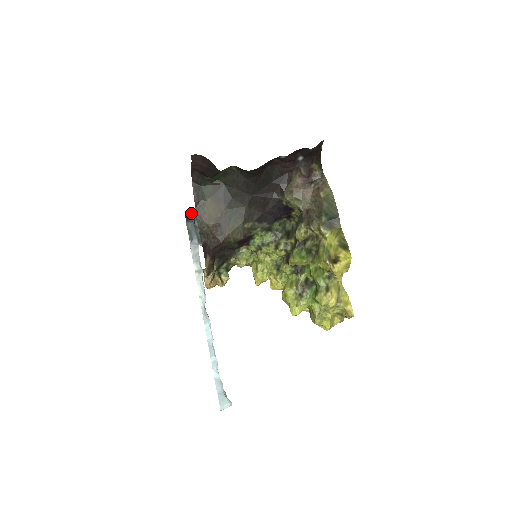
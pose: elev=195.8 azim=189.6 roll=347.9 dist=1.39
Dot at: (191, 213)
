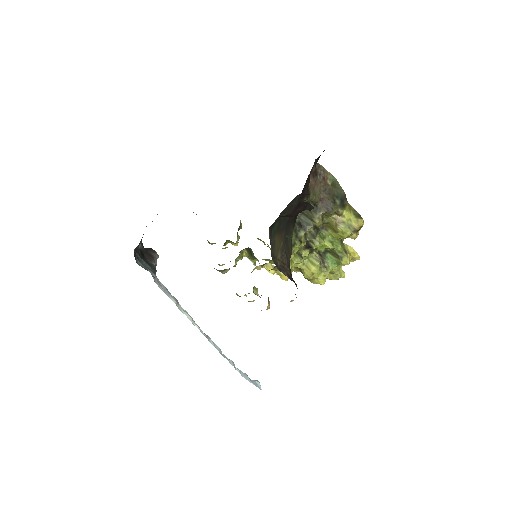
Dot at: occluded
